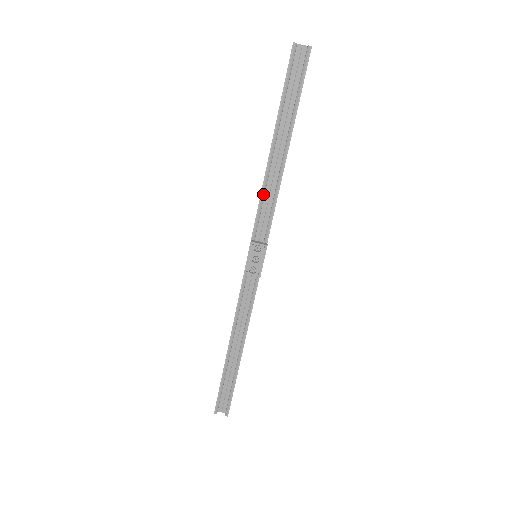
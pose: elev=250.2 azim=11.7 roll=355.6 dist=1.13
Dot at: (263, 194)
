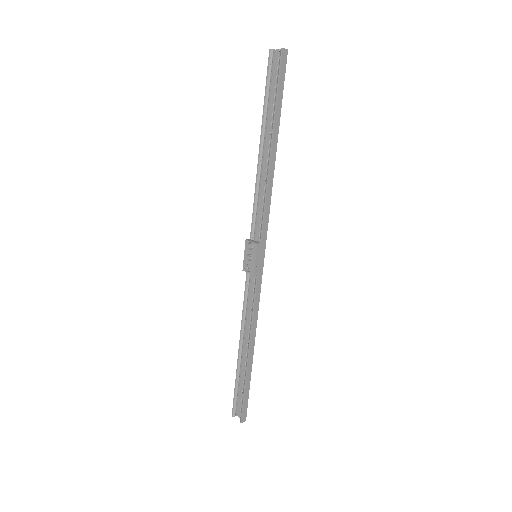
Dot at: (256, 194)
